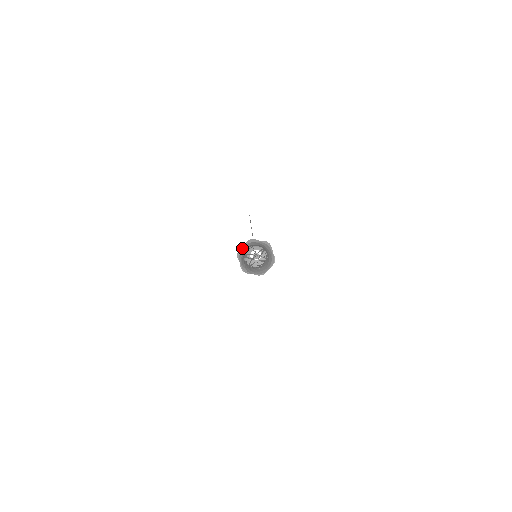
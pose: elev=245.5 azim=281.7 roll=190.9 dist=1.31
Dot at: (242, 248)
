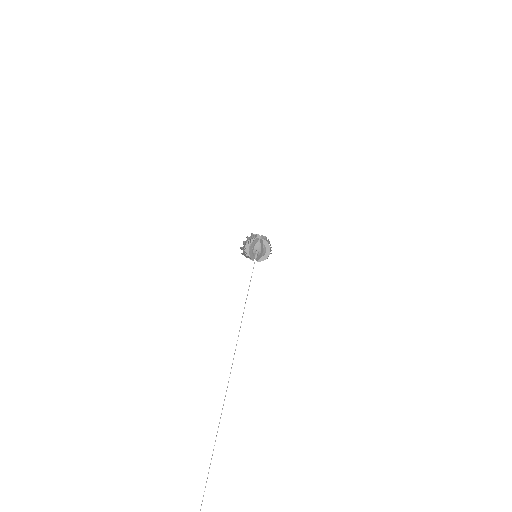
Dot at: (244, 248)
